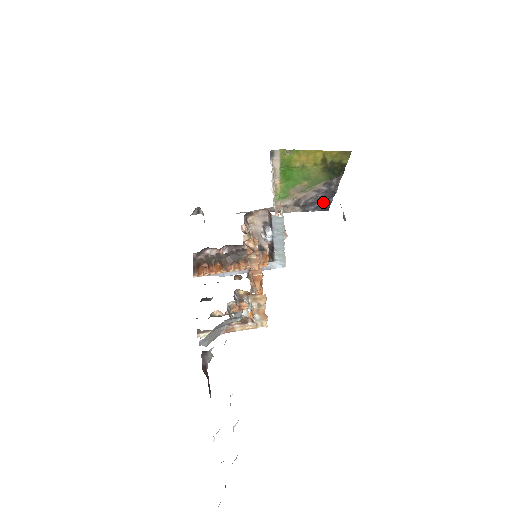
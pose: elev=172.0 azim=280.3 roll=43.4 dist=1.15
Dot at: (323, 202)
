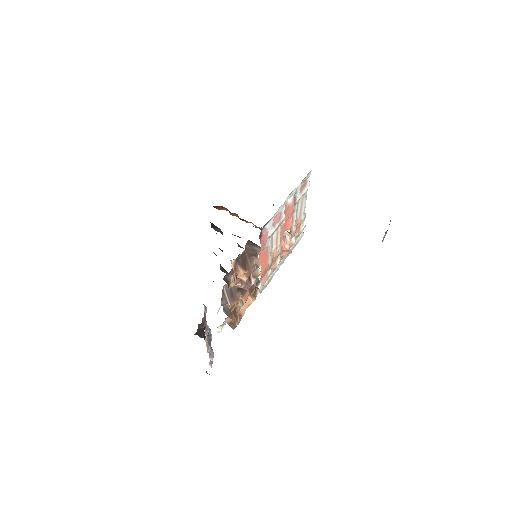
Dot at: occluded
